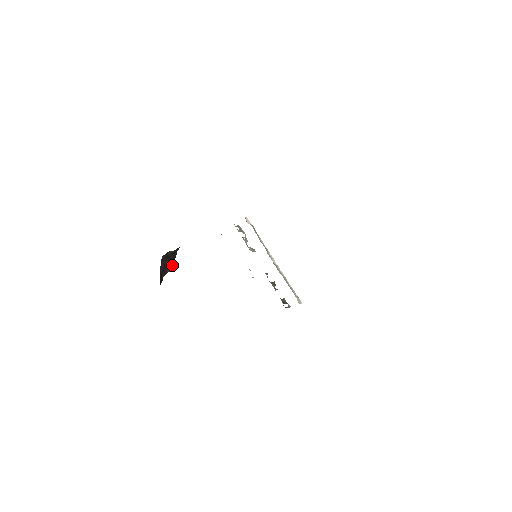
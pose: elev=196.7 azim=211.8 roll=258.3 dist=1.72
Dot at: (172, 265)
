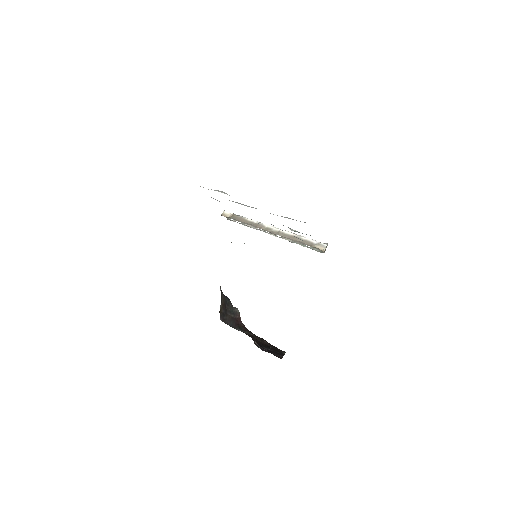
Dot at: (235, 308)
